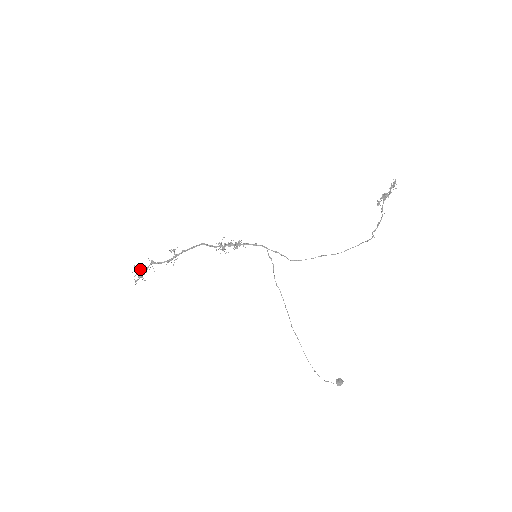
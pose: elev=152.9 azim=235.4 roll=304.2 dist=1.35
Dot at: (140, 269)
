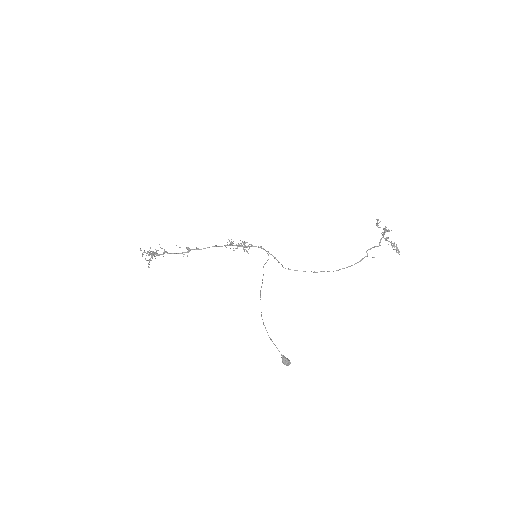
Dot at: (153, 252)
